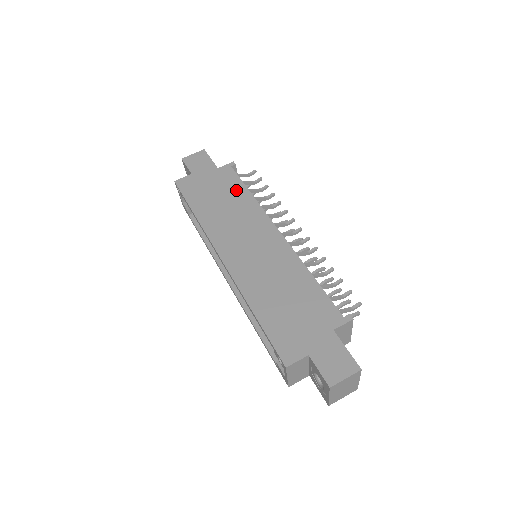
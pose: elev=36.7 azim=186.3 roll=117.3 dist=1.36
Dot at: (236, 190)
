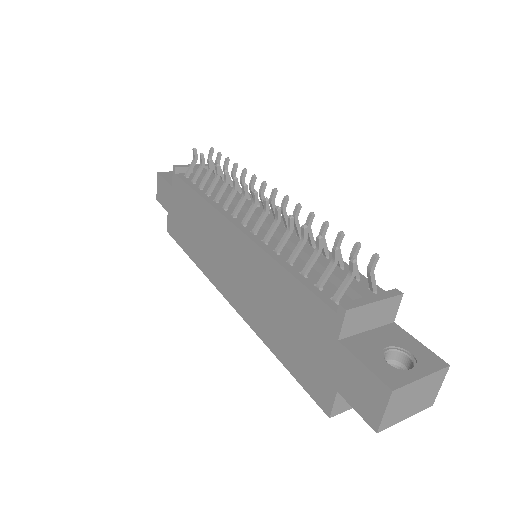
Dot at: (191, 202)
